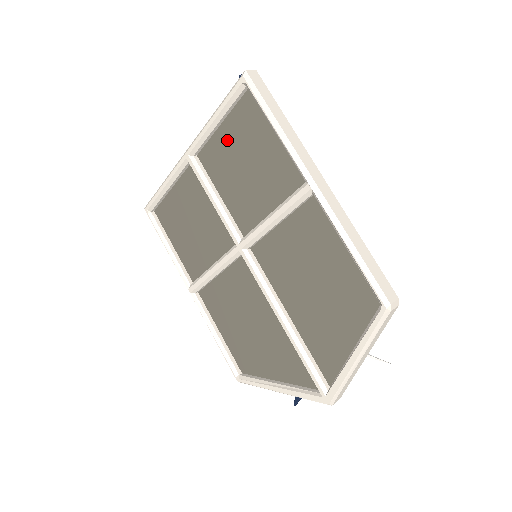
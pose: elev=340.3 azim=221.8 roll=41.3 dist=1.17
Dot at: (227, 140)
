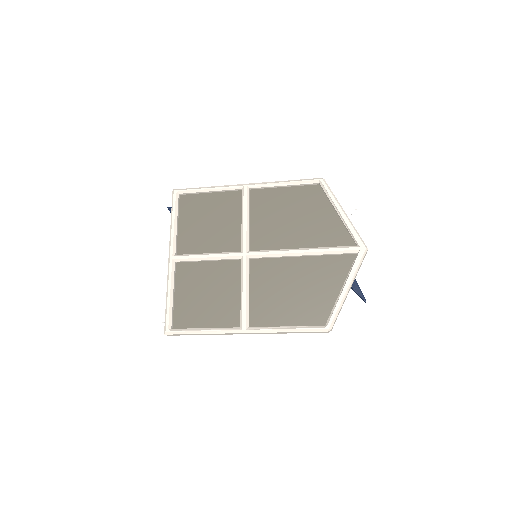
Dot at: (188, 227)
